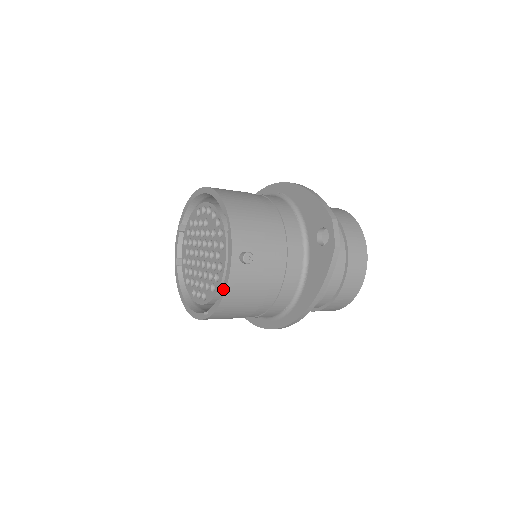
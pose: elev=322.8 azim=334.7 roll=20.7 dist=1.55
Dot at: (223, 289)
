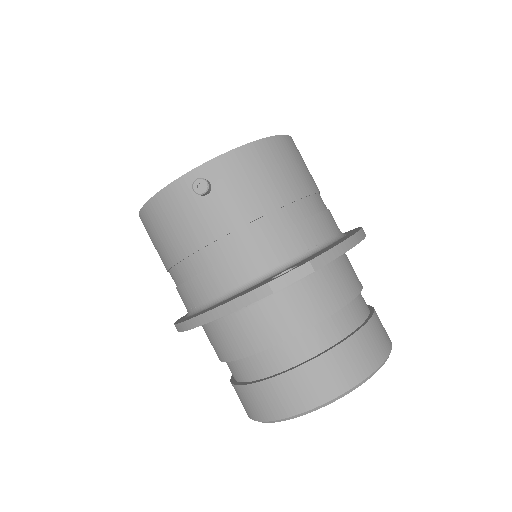
Dot at: (160, 192)
